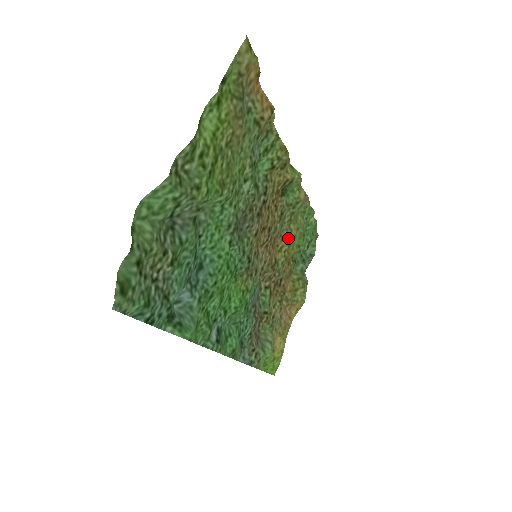
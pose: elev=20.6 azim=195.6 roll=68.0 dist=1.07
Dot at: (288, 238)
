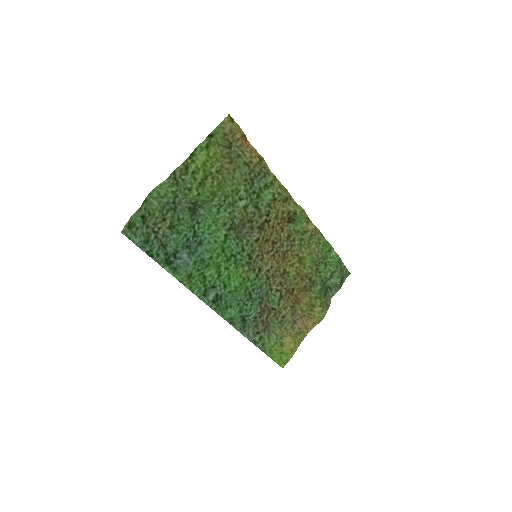
Dot at: (299, 258)
